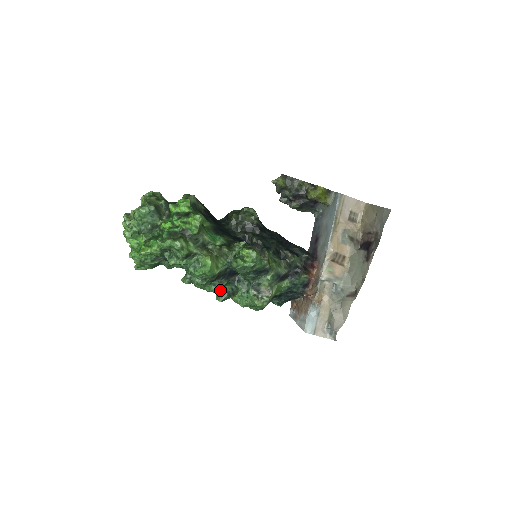
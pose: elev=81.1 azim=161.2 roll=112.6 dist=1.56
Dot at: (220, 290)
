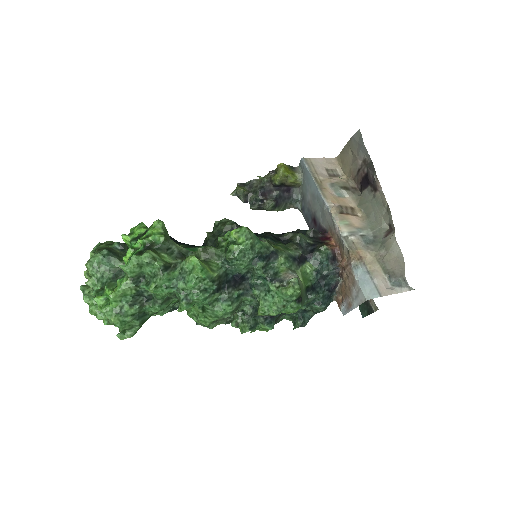
Dot at: (235, 305)
